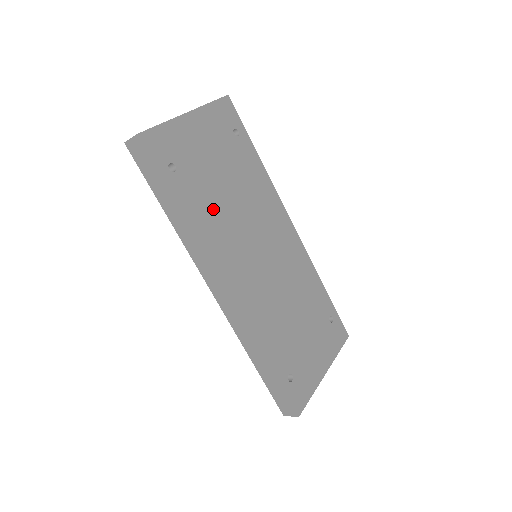
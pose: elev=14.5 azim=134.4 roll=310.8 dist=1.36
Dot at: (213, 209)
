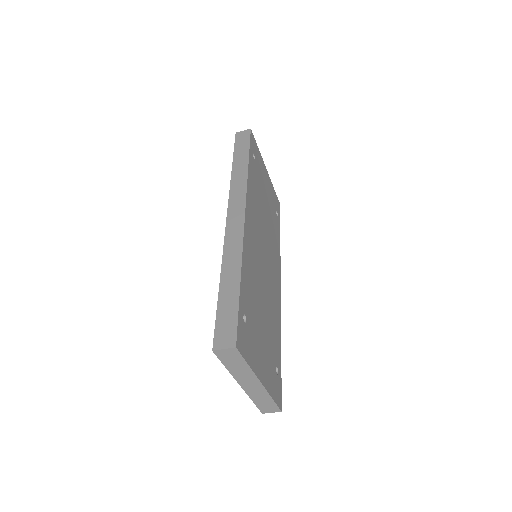
Dot at: (258, 195)
